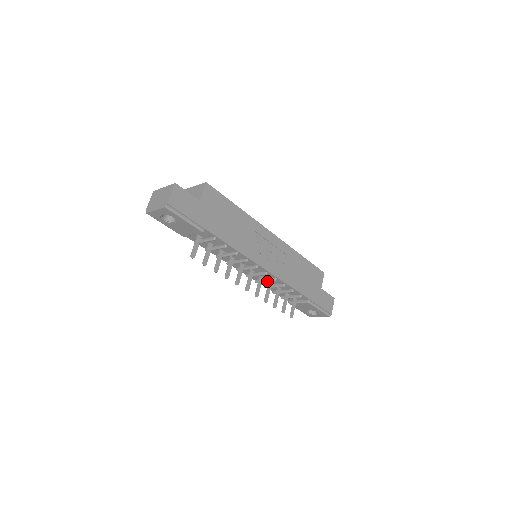
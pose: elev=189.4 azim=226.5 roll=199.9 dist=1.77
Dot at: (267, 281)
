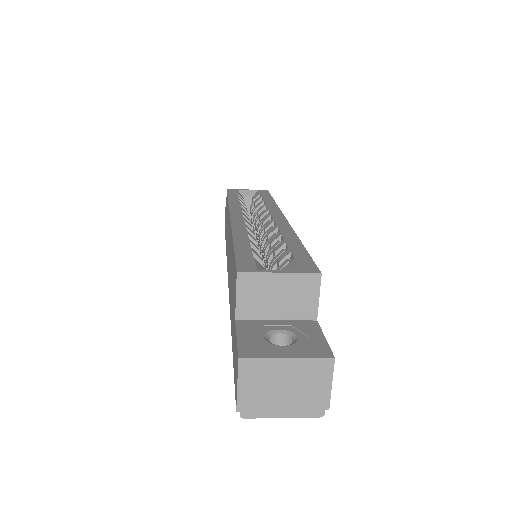
Dot at: occluded
